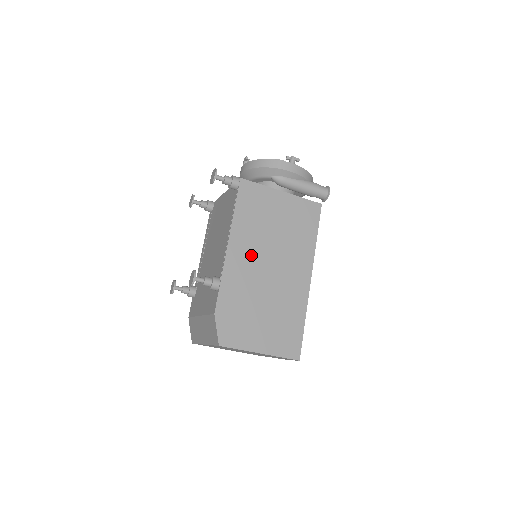
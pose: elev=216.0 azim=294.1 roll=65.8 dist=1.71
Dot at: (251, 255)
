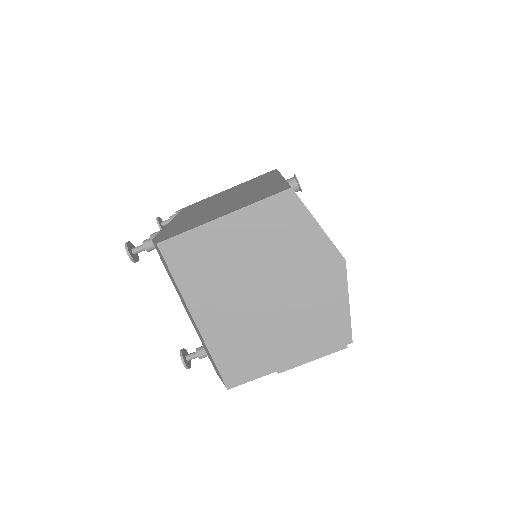
Dot at: occluded
